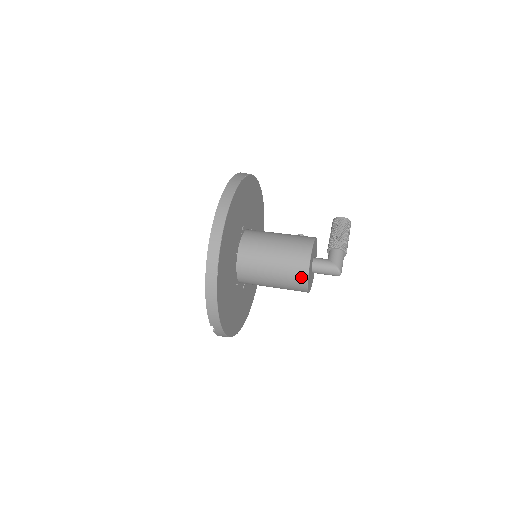
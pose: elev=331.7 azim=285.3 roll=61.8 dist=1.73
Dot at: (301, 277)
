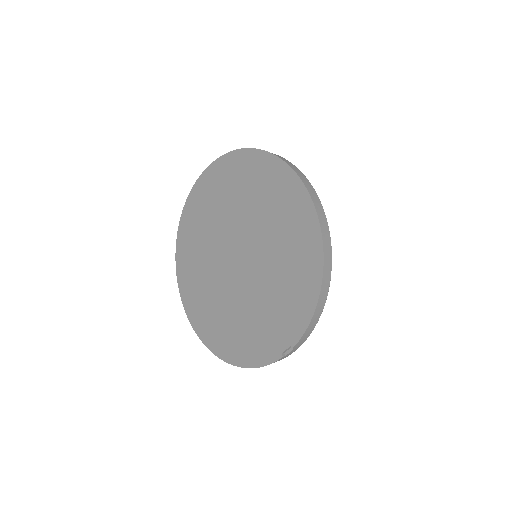
Dot at: occluded
